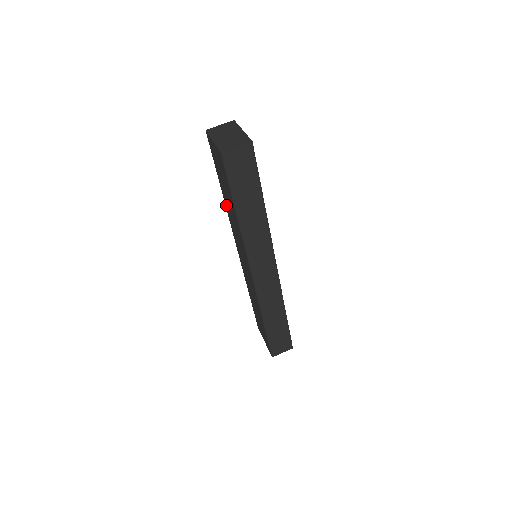
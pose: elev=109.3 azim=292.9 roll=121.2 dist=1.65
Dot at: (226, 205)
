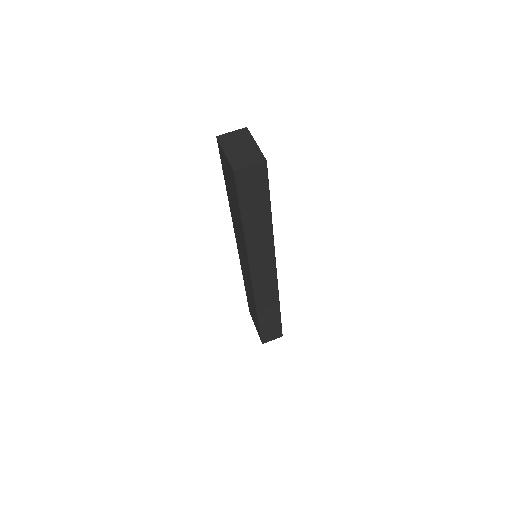
Dot at: (230, 207)
